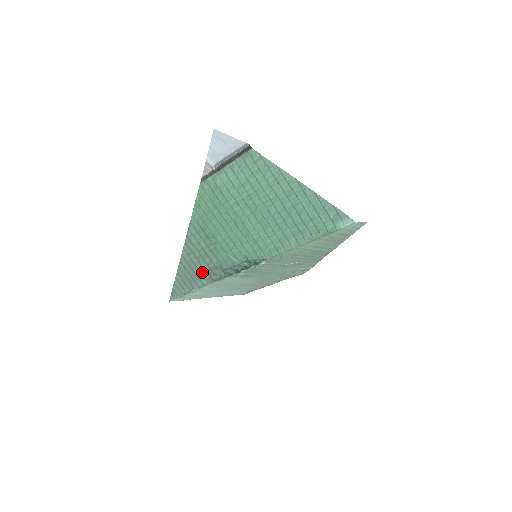
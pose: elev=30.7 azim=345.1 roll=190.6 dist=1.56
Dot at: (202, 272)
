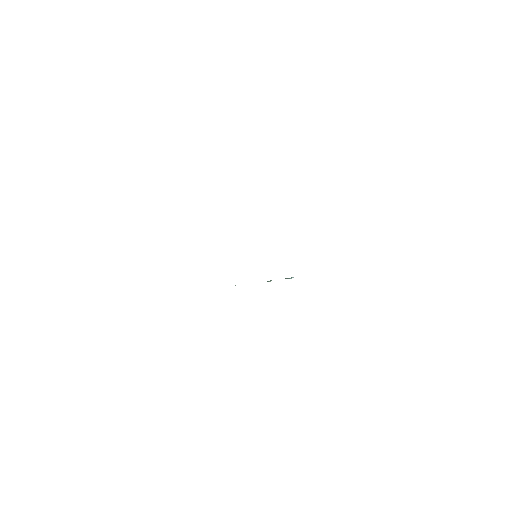
Dot at: occluded
